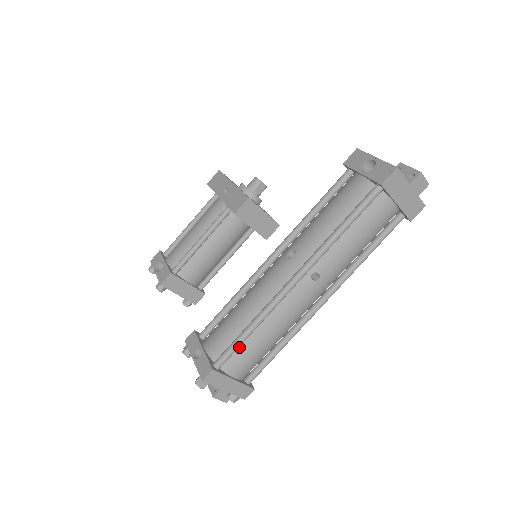
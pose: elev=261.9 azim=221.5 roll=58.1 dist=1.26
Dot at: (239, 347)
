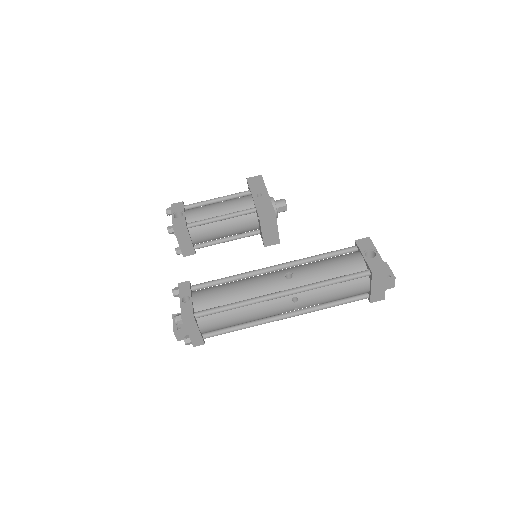
Dot at: (218, 312)
